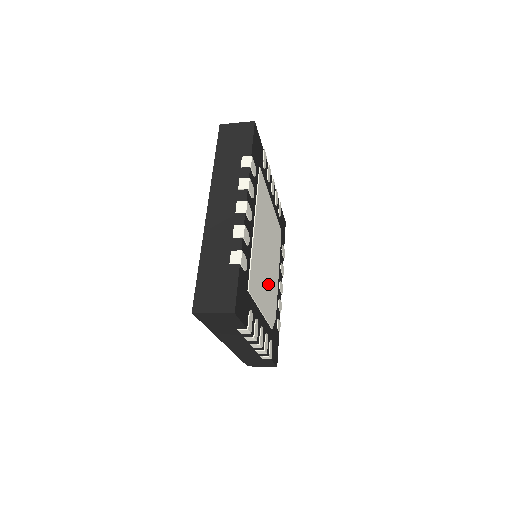
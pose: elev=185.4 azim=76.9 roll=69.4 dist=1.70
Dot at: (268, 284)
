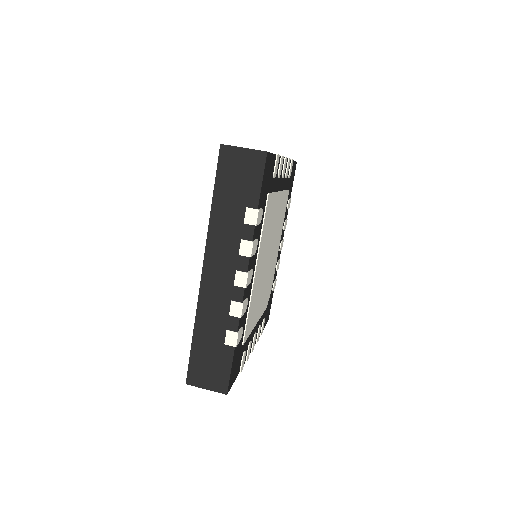
Dot at: (266, 282)
